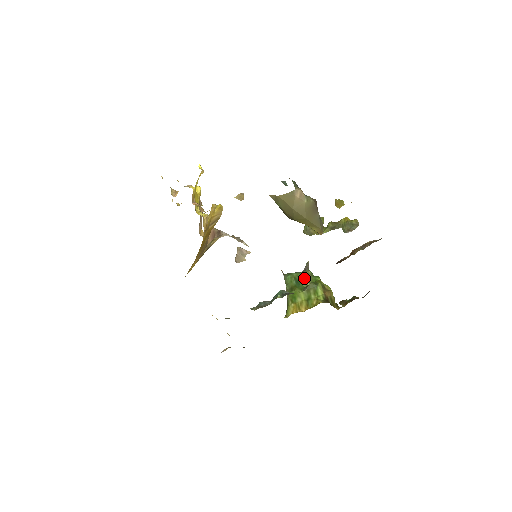
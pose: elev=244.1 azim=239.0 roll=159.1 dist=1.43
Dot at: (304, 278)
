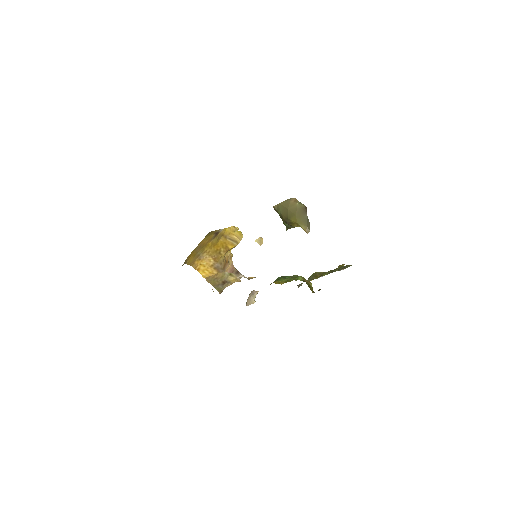
Dot at: occluded
